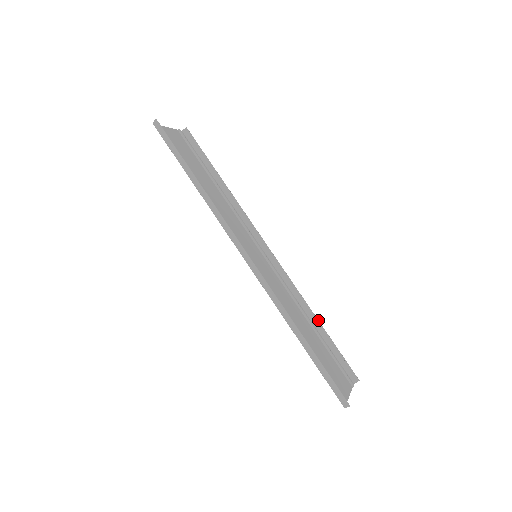
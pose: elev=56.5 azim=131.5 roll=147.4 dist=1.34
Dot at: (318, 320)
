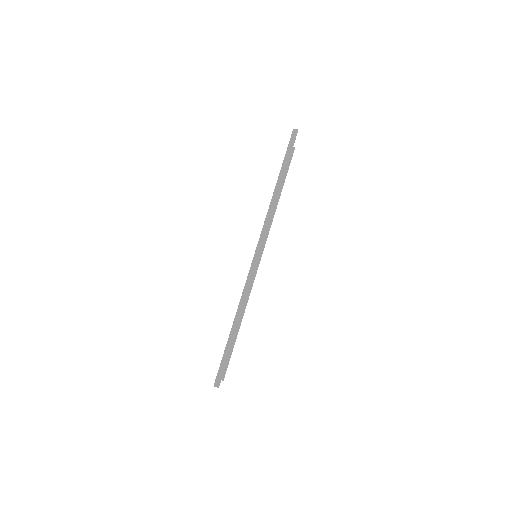
Dot at: occluded
